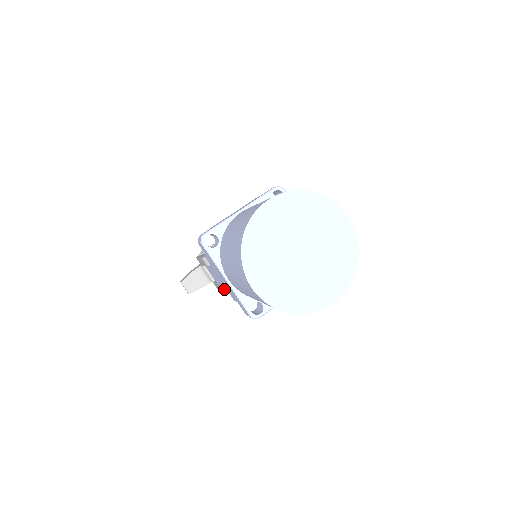
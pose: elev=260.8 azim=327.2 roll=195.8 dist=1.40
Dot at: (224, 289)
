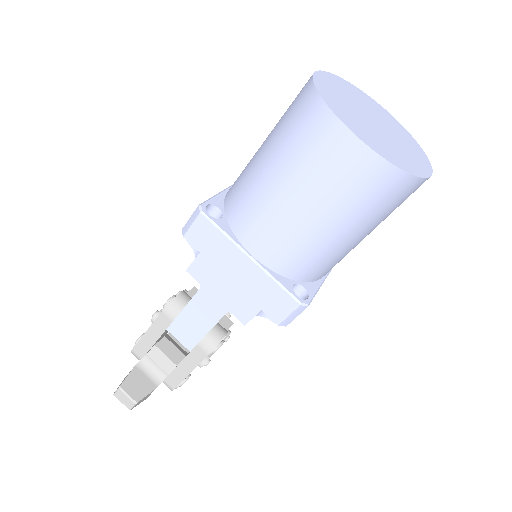
Dot at: (208, 346)
